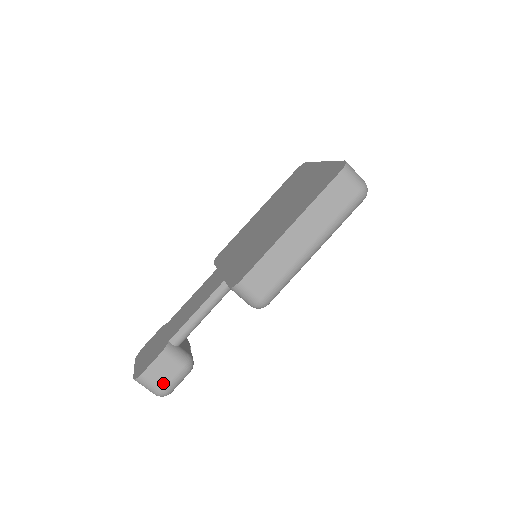
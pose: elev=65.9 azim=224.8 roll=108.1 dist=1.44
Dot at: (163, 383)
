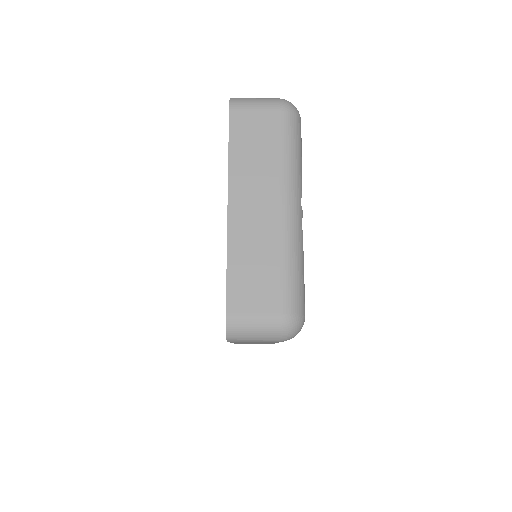
Dot at: occluded
